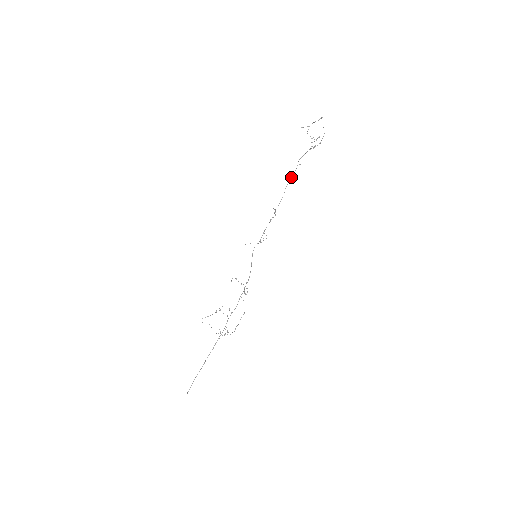
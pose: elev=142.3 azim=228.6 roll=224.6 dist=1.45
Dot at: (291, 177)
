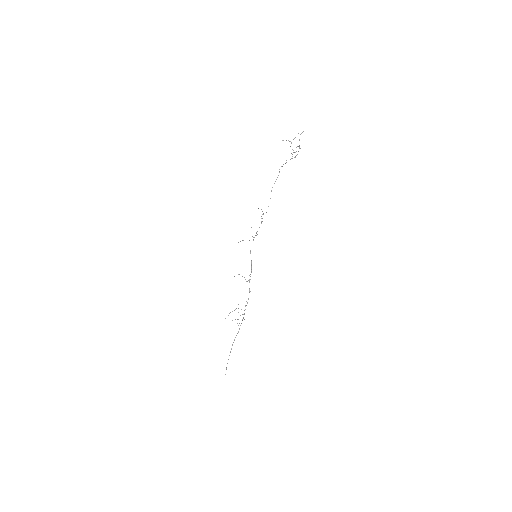
Dot at: occluded
